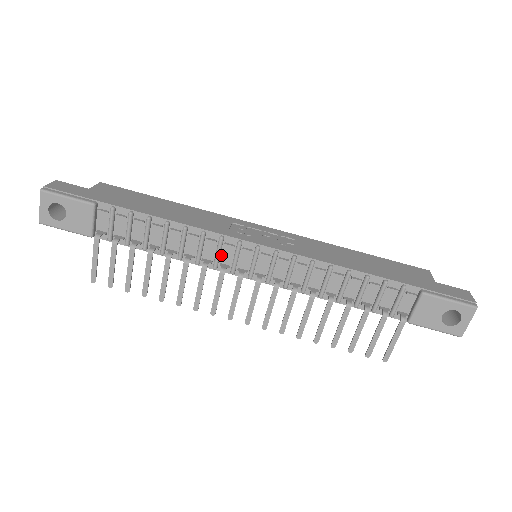
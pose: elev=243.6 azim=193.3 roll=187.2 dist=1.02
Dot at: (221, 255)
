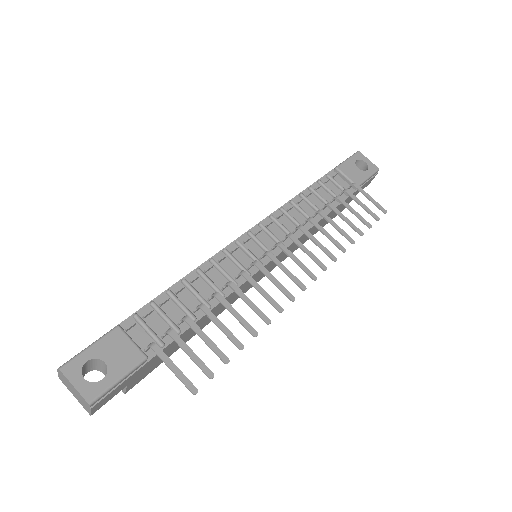
Dot at: (240, 263)
